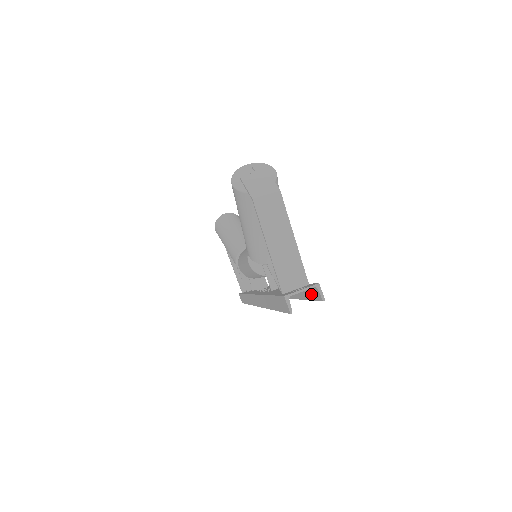
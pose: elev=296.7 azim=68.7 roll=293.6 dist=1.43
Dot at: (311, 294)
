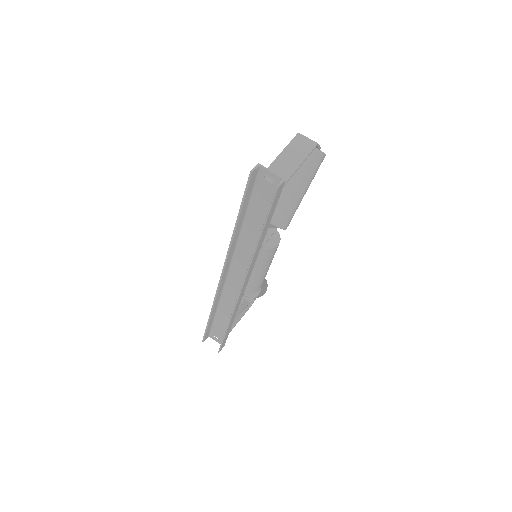
Dot at: occluded
